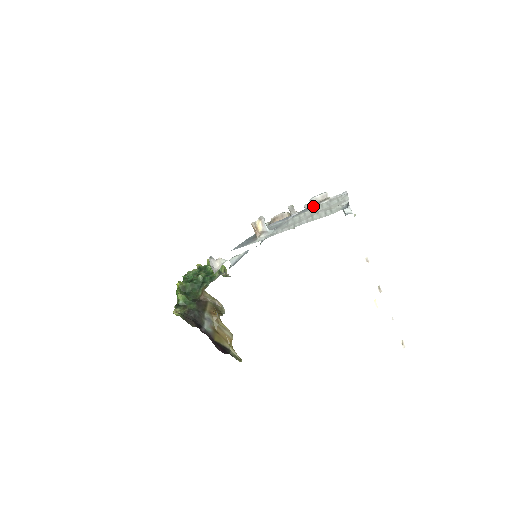
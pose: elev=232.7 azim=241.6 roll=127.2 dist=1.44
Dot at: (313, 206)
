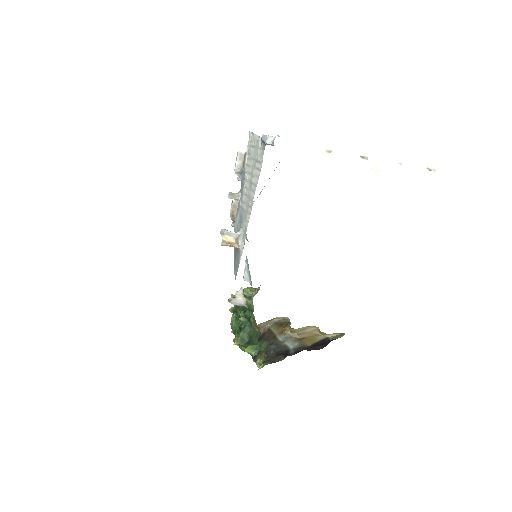
Dot at: (243, 174)
